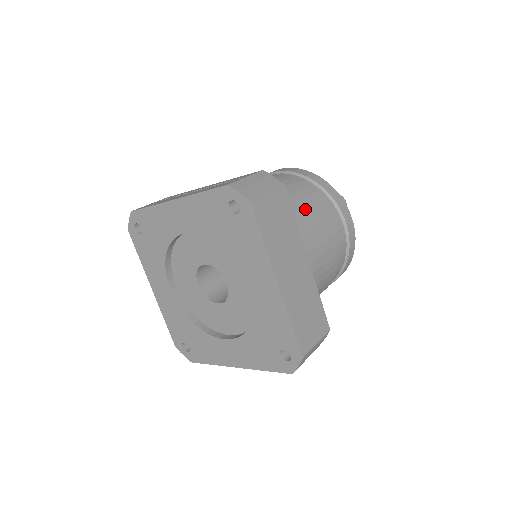
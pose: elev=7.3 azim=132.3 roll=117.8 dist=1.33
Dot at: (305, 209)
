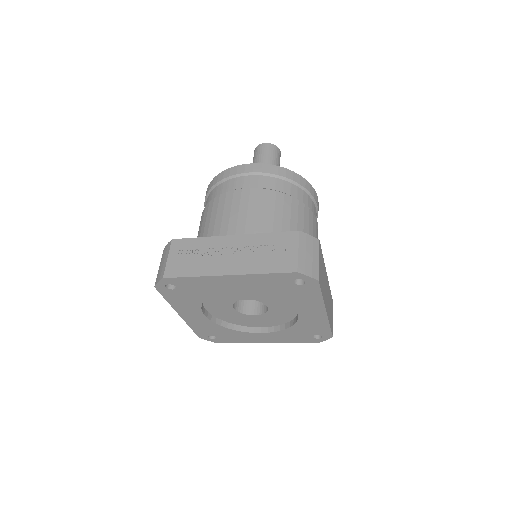
Dot at: (305, 223)
